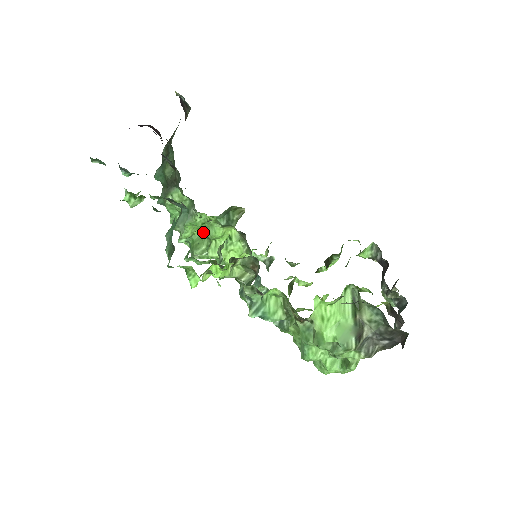
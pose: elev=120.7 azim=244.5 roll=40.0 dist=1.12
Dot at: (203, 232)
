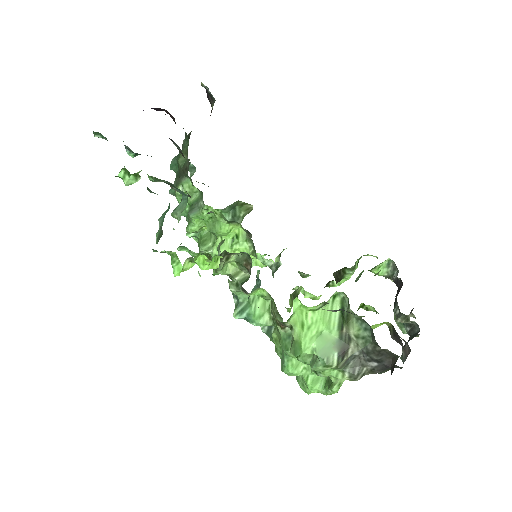
Dot at: (209, 227)
